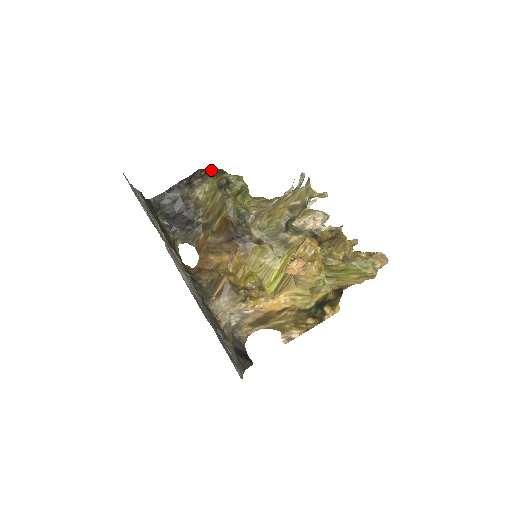
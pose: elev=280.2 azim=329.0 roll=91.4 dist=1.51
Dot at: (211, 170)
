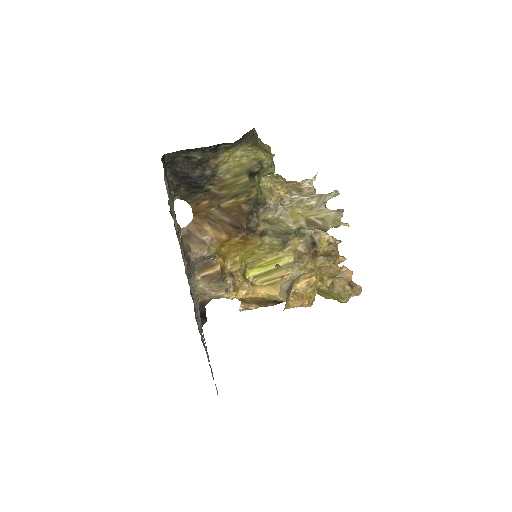
Dot at: (244, 134)
